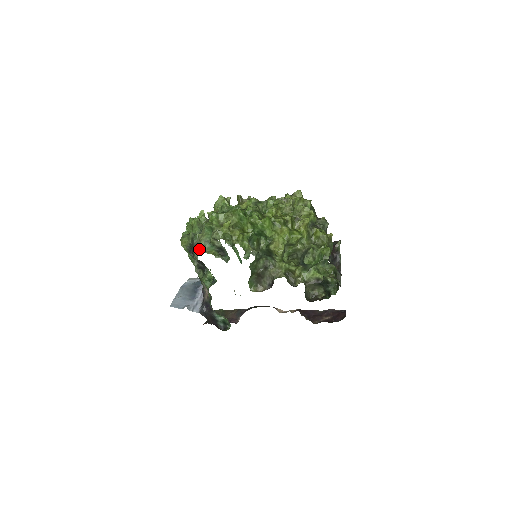
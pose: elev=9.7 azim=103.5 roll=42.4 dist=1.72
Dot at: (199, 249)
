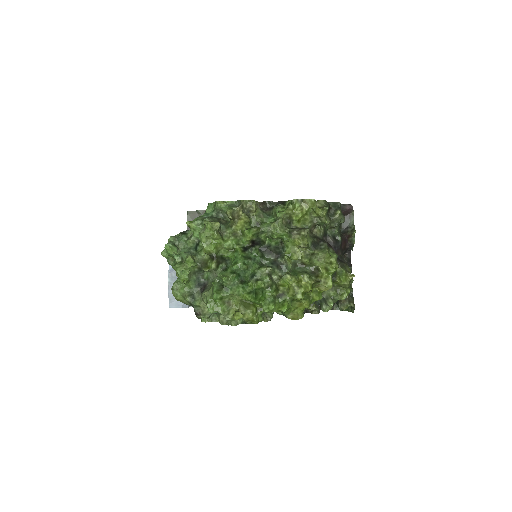
Dot at: (204, 319)
